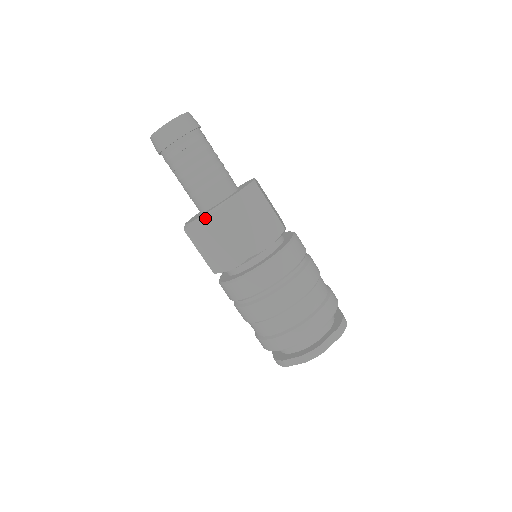
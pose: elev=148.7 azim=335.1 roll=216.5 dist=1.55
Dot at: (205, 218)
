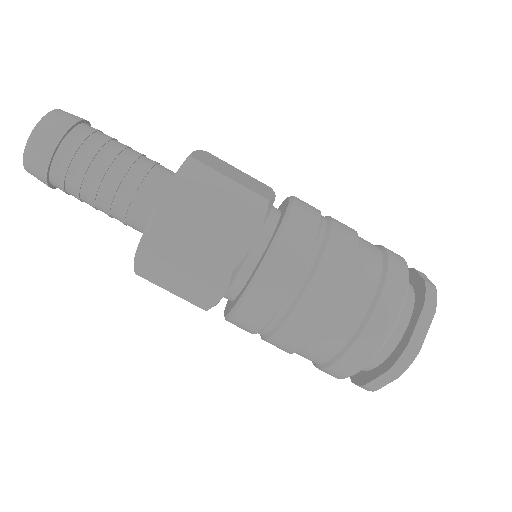
Dot at: (144, 245)
